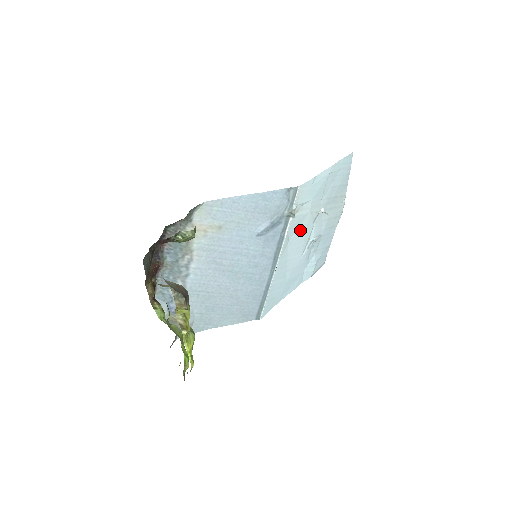
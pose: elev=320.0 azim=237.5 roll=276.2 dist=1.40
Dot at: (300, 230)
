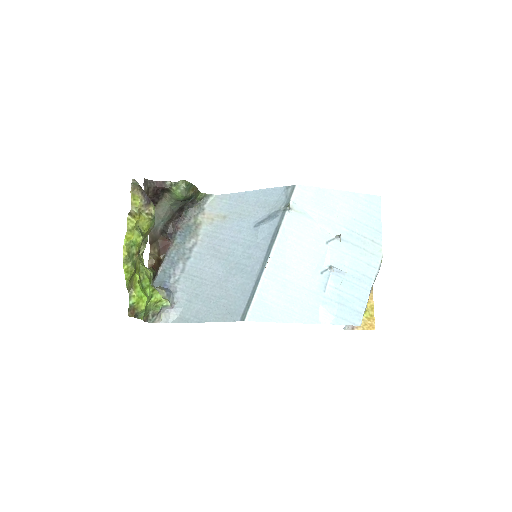
Dot at: (304, 239)
